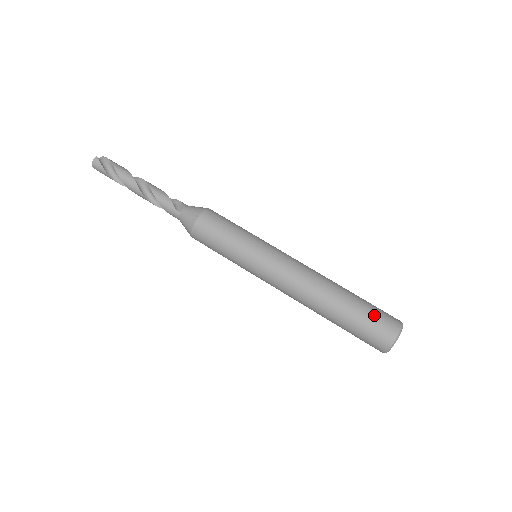
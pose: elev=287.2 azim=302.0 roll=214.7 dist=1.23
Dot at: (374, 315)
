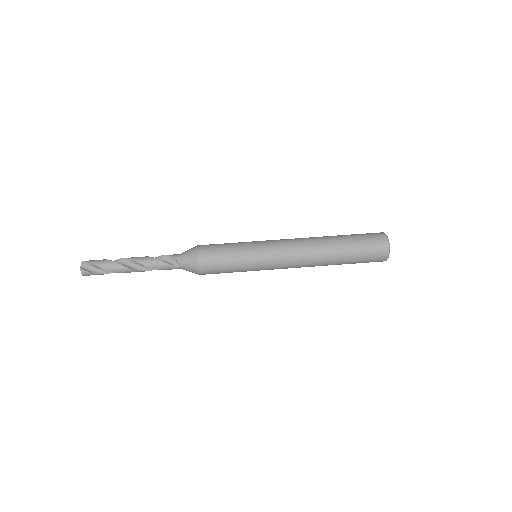
Dot at: (366, 249)
